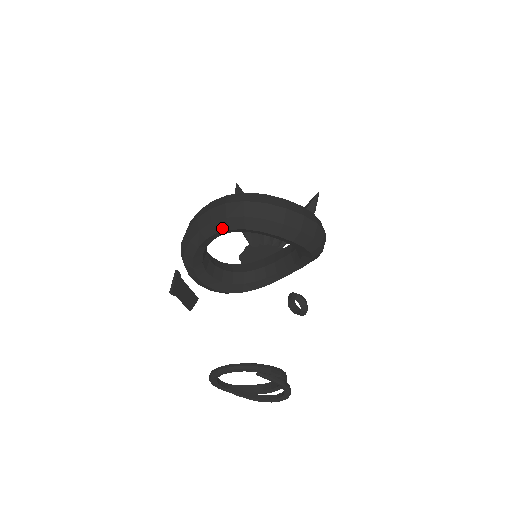
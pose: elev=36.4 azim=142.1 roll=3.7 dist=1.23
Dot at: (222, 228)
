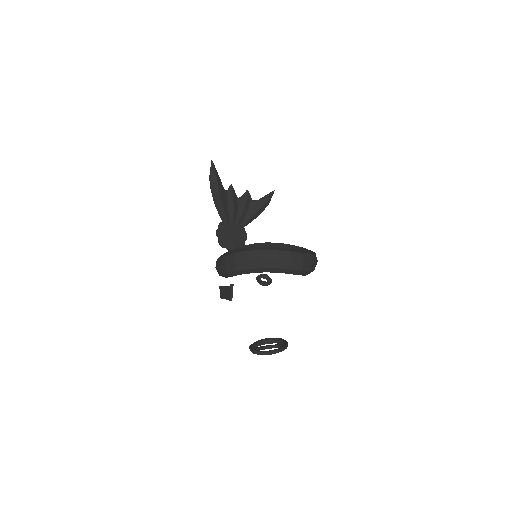
Dot at: (283, 272)
